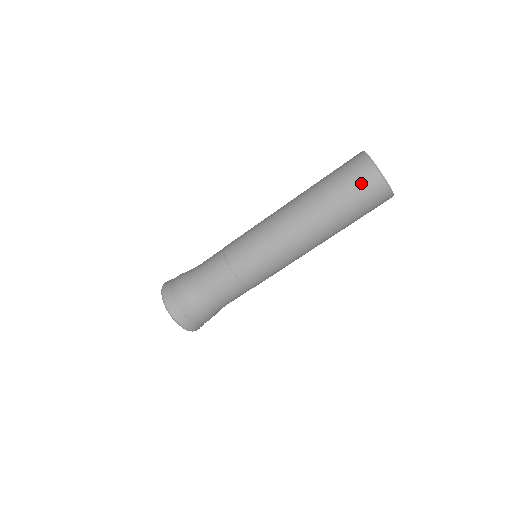
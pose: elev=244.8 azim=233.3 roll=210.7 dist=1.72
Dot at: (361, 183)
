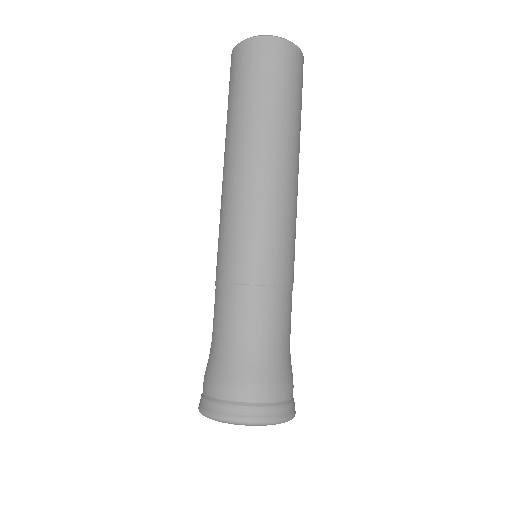
Dot at: (235, 69)
